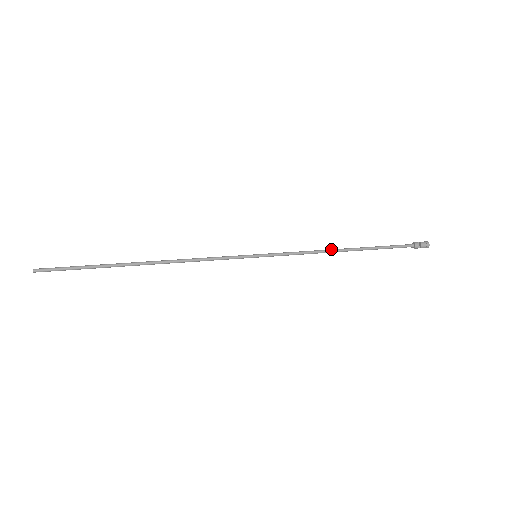
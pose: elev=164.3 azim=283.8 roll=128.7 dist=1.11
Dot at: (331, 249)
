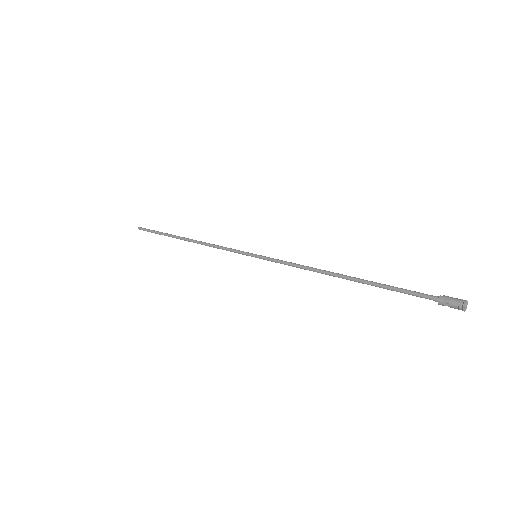
Dot at: (324, 271)
